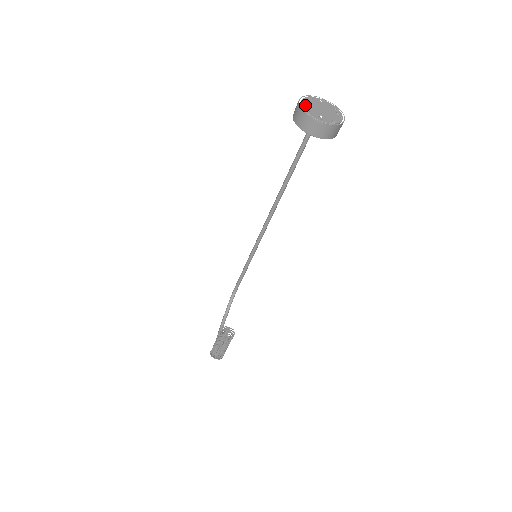
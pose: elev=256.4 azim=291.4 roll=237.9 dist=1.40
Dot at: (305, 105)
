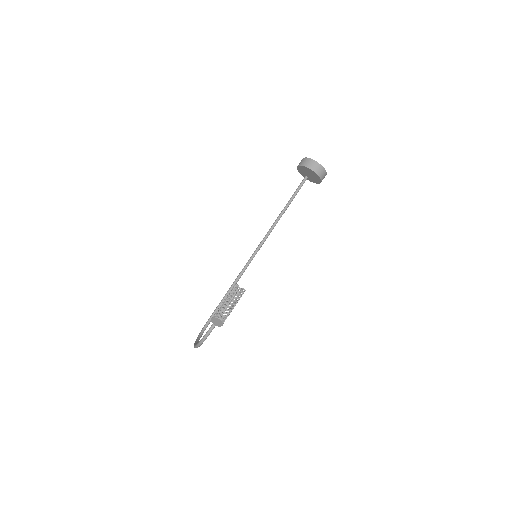
Dot at: occluded
